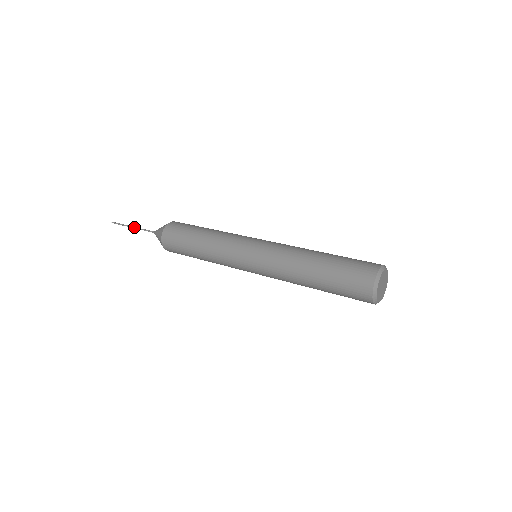
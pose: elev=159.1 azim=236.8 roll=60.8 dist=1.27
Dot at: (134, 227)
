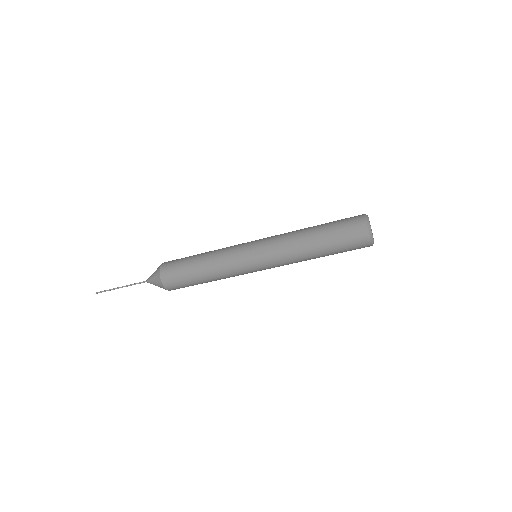
Dot at: (123, 286)
